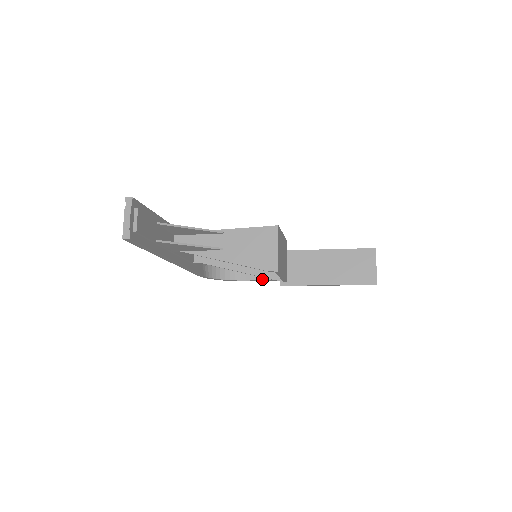
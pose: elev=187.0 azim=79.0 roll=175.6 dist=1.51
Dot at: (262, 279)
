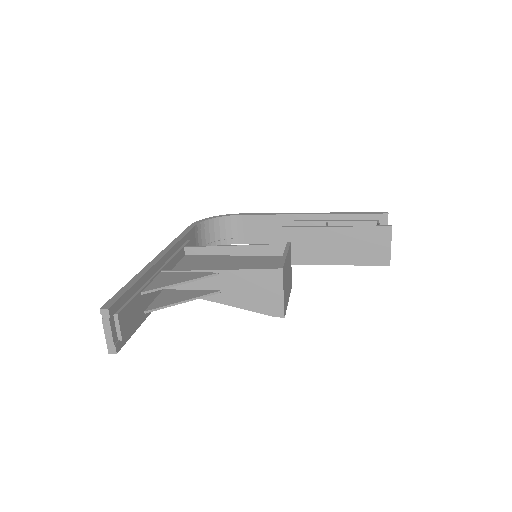
Dot at: (262, 243)
